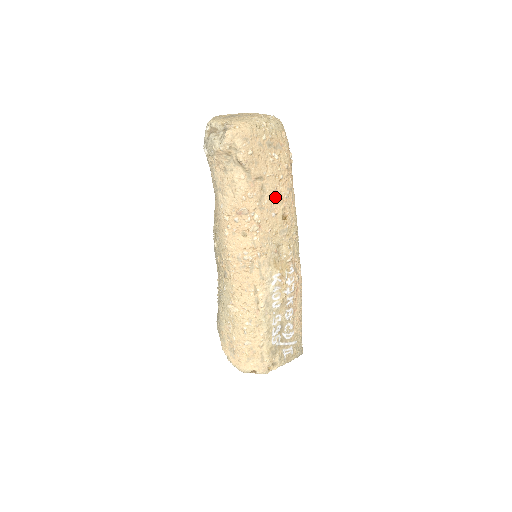
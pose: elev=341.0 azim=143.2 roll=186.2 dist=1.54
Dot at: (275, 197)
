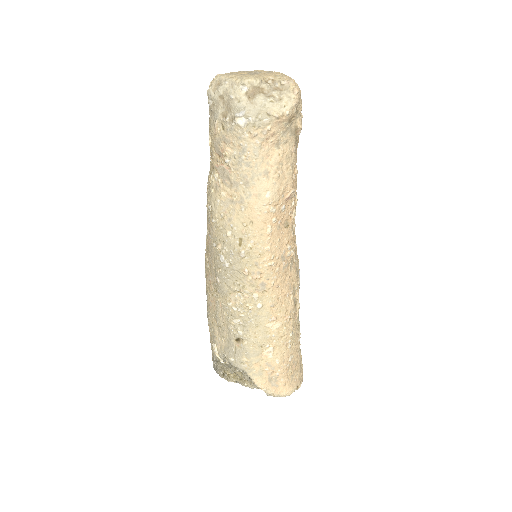
Dot at: occluded
